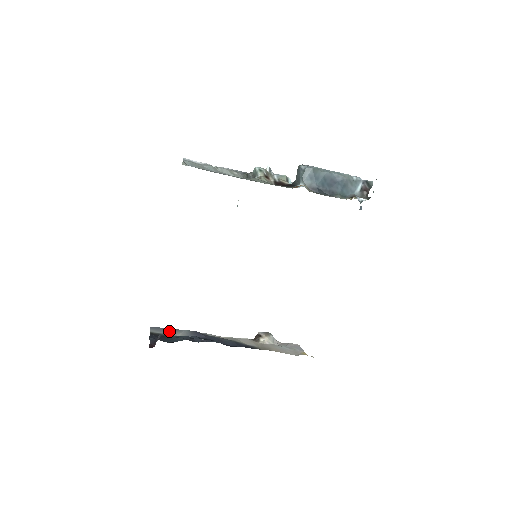
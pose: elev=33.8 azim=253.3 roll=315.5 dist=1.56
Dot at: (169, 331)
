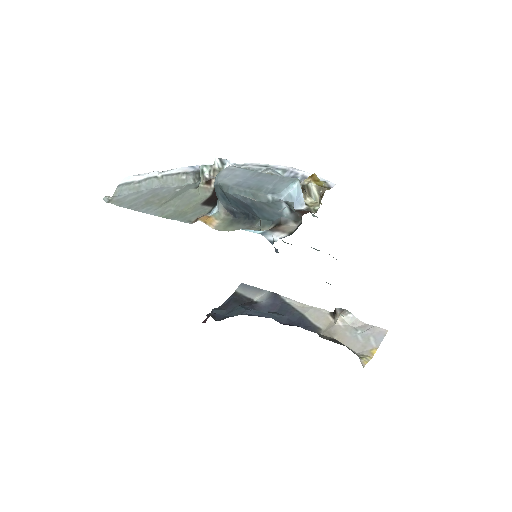
Dot at: (252, 291)
